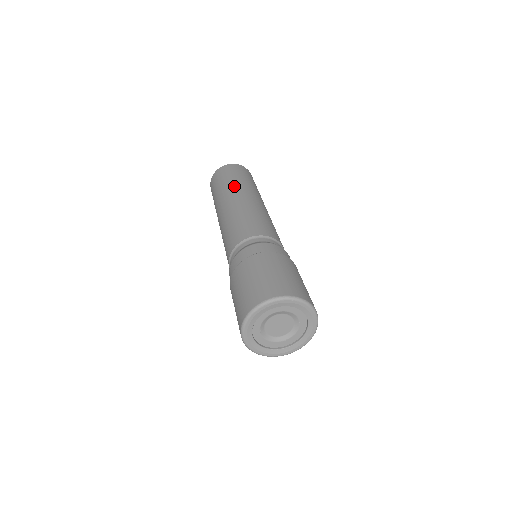
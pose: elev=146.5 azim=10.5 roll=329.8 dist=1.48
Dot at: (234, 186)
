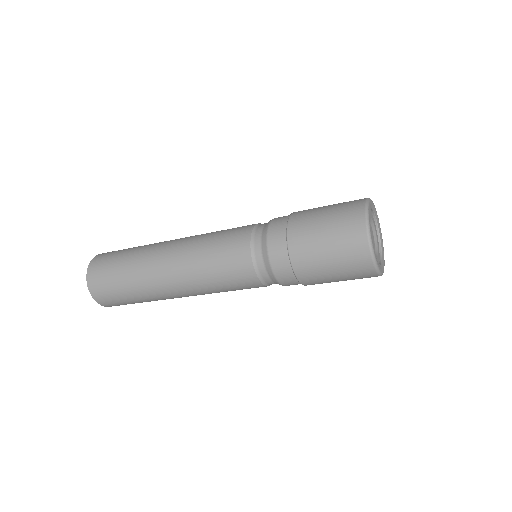
Dot at: occluded
